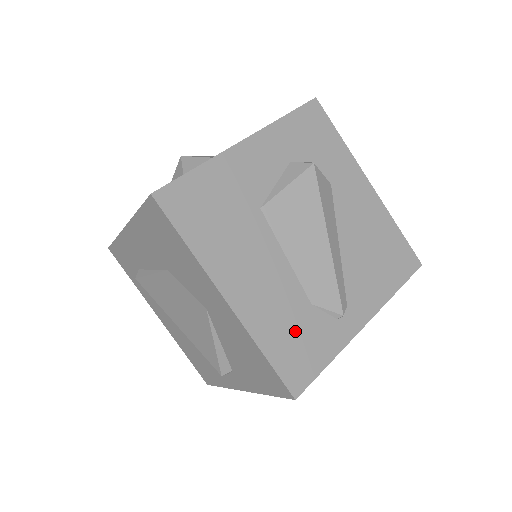
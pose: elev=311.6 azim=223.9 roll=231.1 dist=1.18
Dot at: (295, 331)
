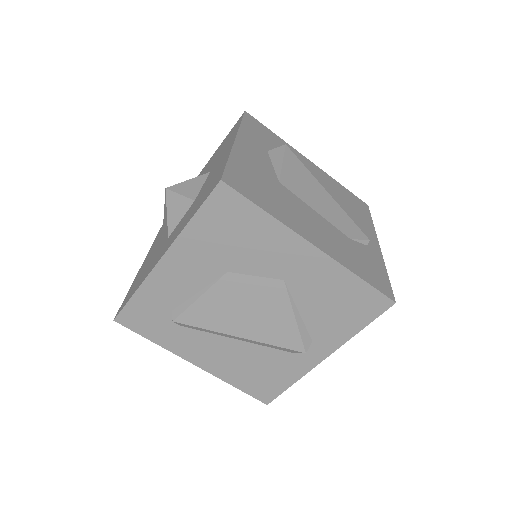
Dot at: (358, 258)
